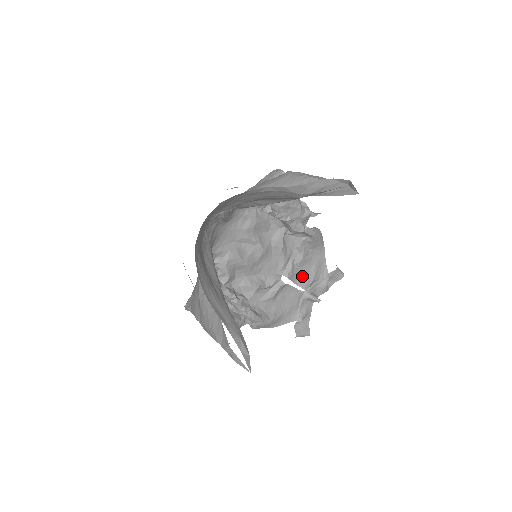
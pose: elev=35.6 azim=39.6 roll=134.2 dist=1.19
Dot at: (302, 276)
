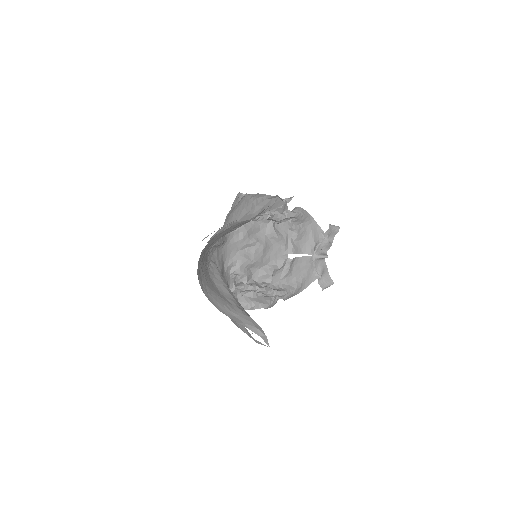
Dot at: (305, 246)
